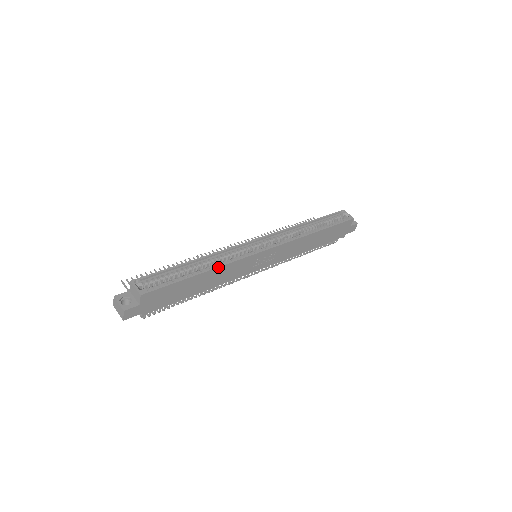
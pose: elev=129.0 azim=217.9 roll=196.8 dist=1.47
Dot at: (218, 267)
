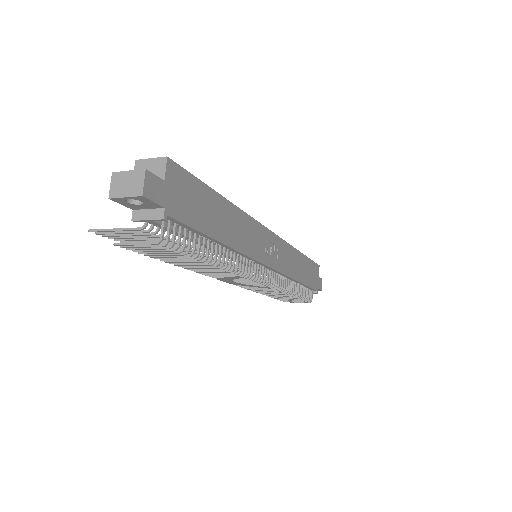
Dot at: (237, 207)
